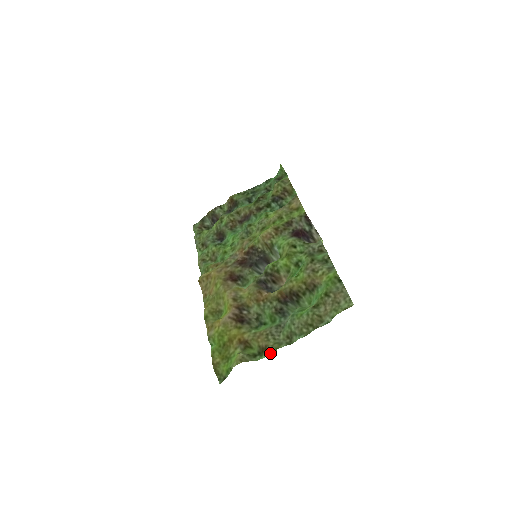
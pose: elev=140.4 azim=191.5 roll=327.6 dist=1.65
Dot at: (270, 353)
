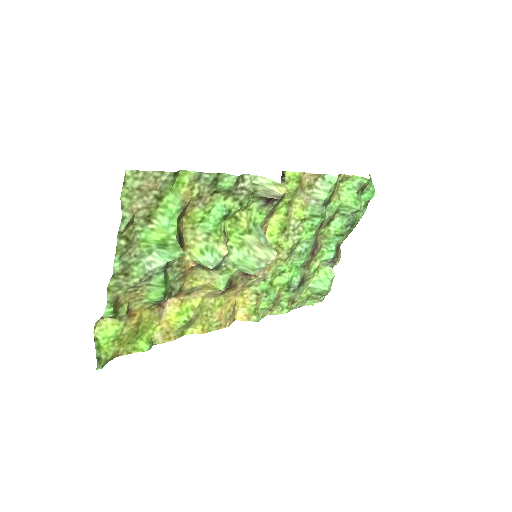
Dot at: (110, 301)
